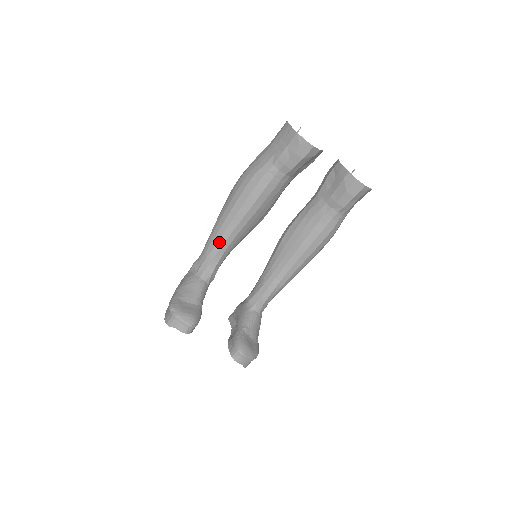
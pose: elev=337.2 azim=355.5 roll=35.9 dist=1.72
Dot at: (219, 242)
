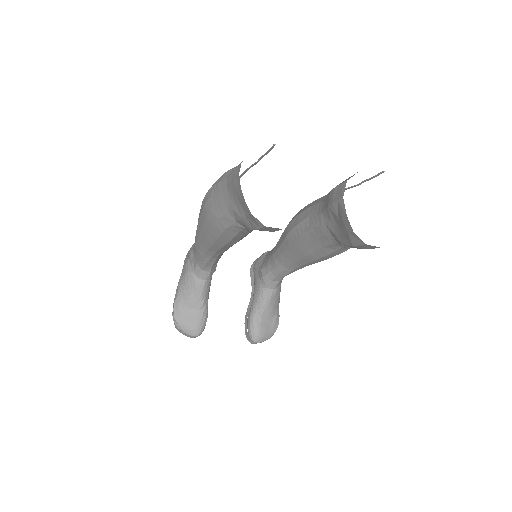
Dot at: (205, 256)
